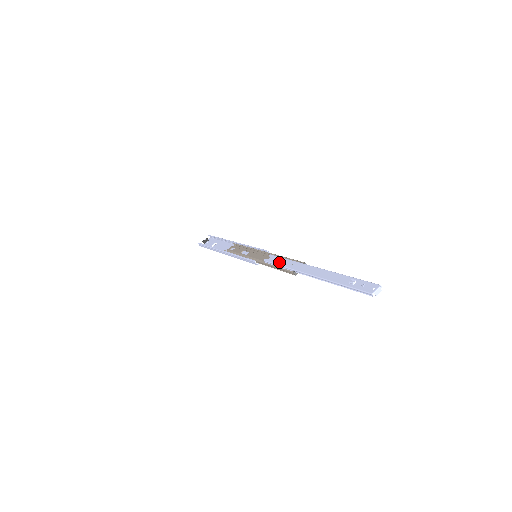
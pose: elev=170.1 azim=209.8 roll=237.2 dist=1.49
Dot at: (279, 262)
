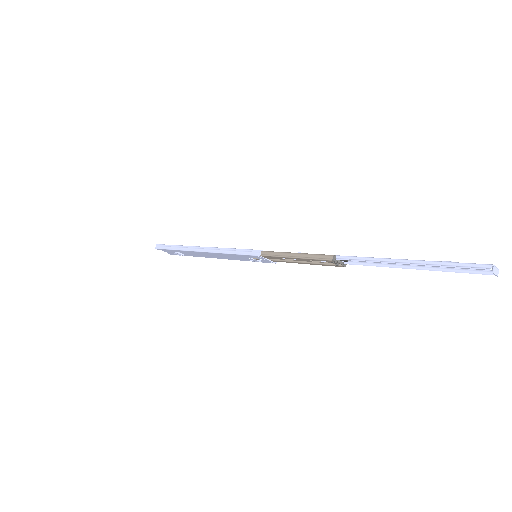
Dot at: occluded
